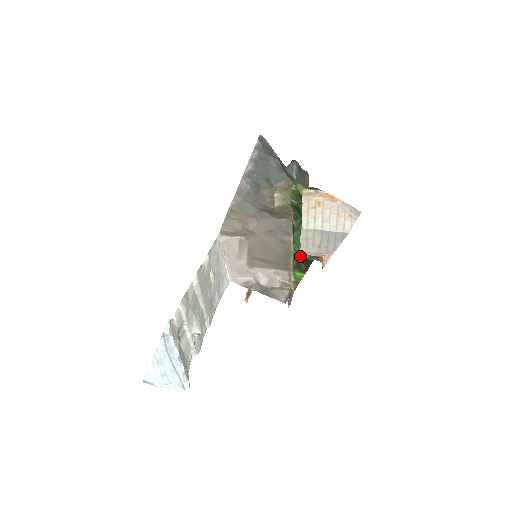
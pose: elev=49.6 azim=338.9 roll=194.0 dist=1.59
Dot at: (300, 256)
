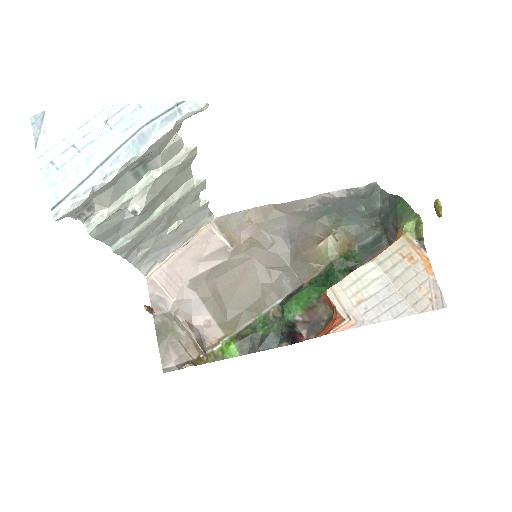
Dot at: (289, 313)
